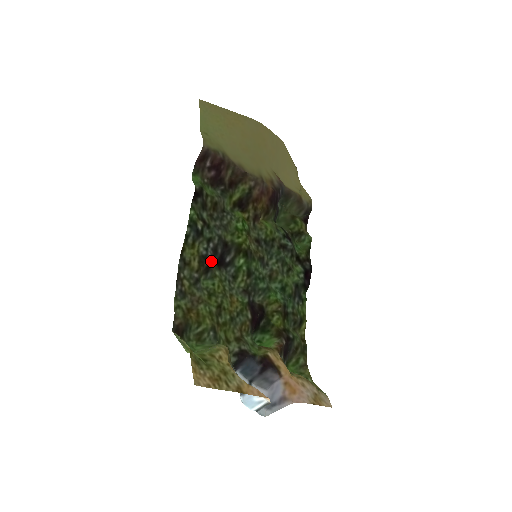
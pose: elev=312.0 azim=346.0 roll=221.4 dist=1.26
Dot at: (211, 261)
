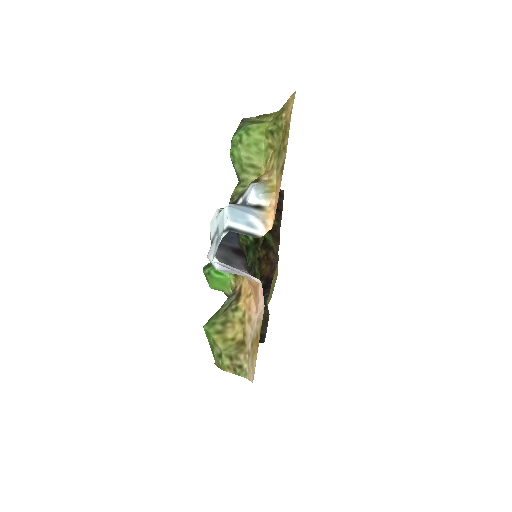
Dot at: occluded
